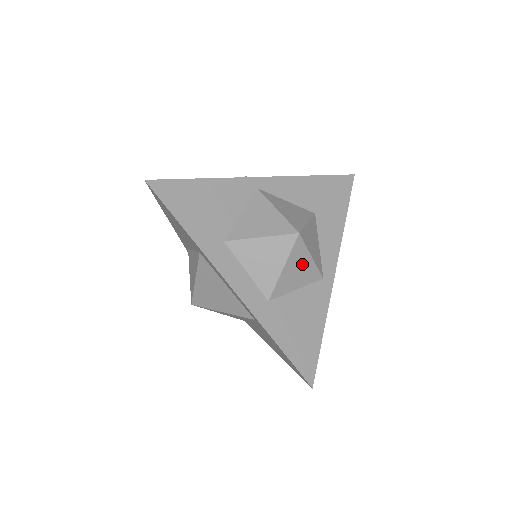
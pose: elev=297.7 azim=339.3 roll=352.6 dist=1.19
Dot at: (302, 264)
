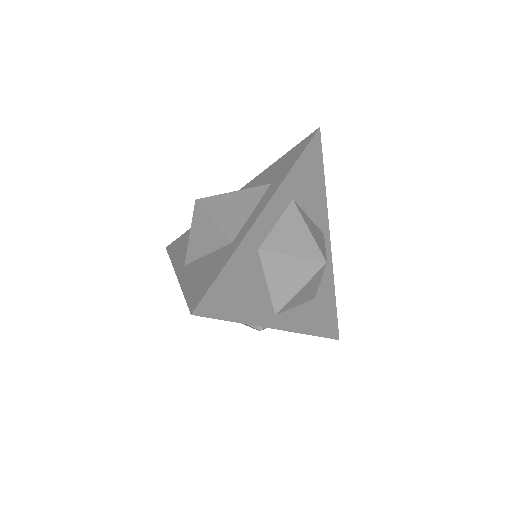
Dot at: (294, 279)
